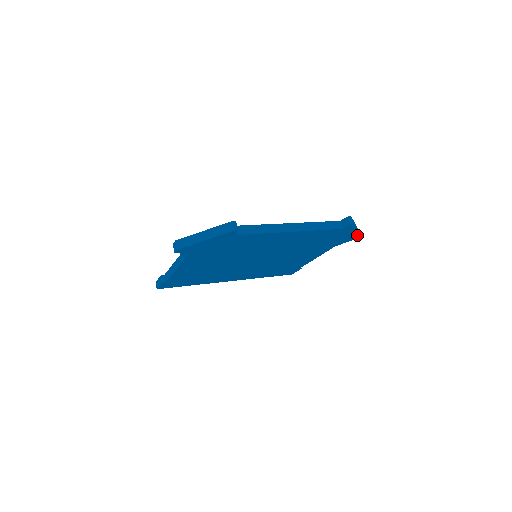
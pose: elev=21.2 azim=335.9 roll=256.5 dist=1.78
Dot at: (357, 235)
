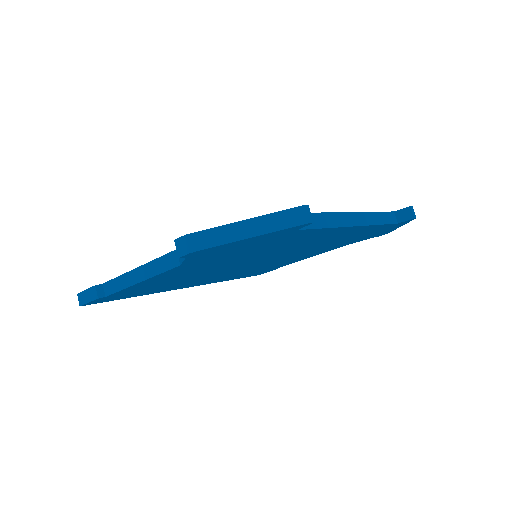
Dot at: (390, 231)
